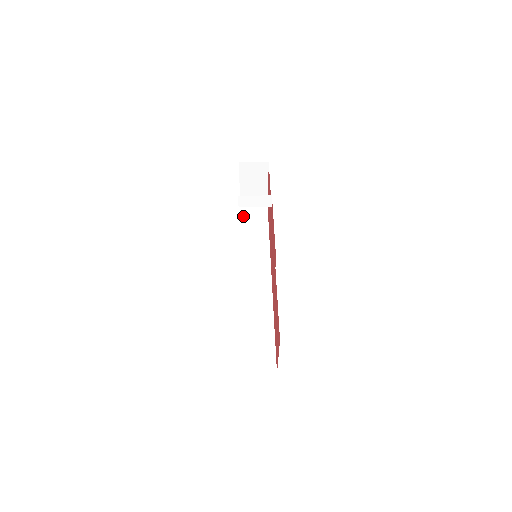
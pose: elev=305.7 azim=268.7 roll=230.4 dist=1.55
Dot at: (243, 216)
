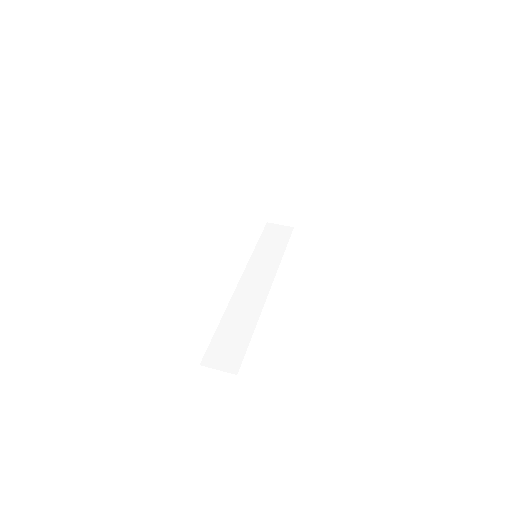
Dot at: (266, 229)
